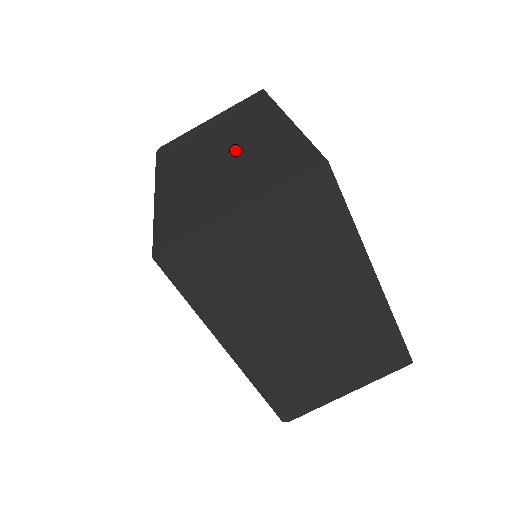
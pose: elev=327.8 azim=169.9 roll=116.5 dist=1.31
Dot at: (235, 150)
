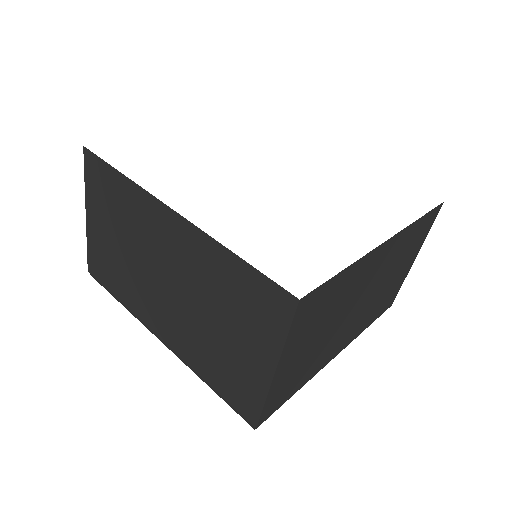
Dot at: occluded
